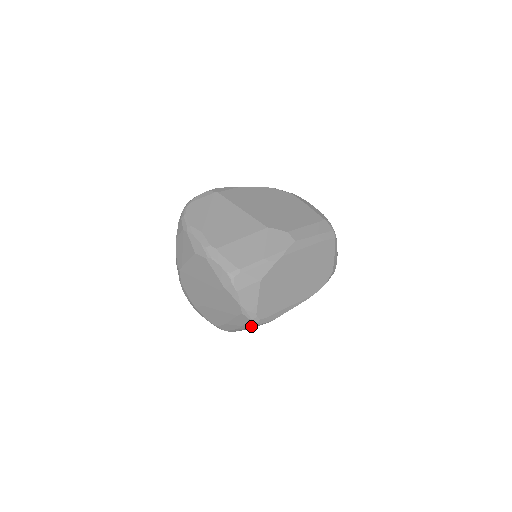
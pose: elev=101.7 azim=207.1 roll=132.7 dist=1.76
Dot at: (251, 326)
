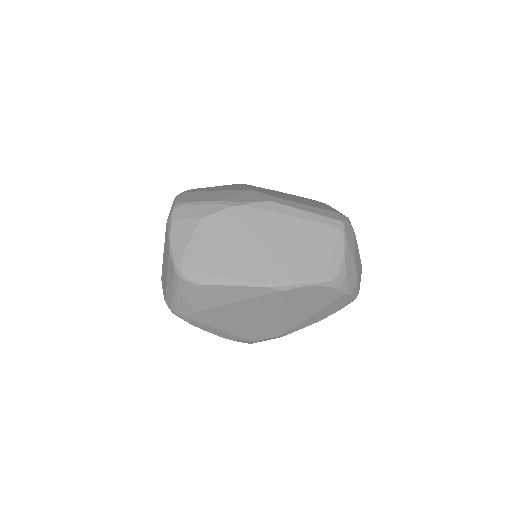
Dot at: (179, 284)
